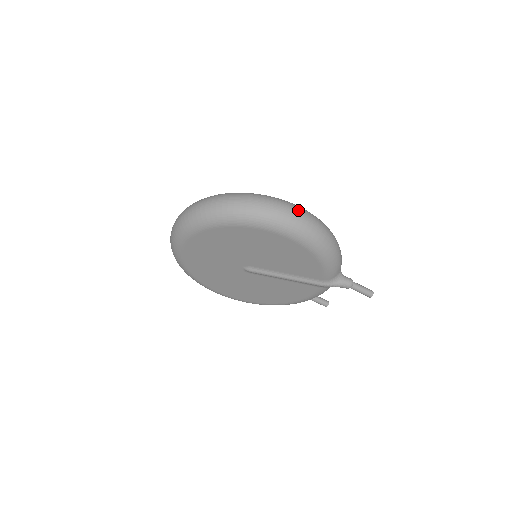
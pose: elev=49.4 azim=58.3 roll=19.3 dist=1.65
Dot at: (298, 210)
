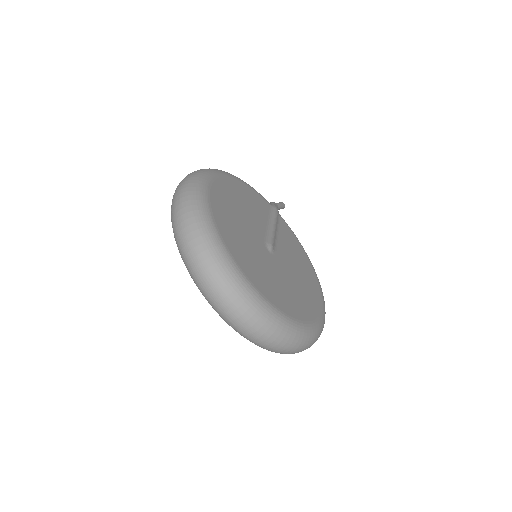
Dot at: occluded
